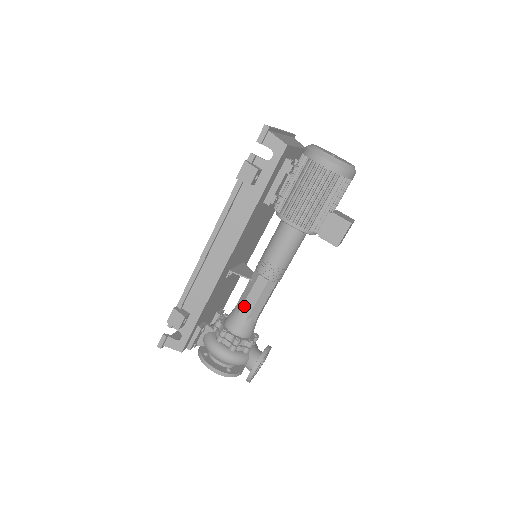
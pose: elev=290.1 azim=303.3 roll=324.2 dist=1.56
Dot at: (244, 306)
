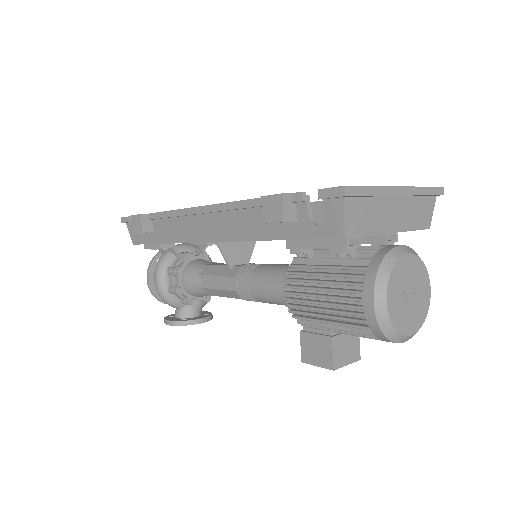
Dot at: (206, 277)
